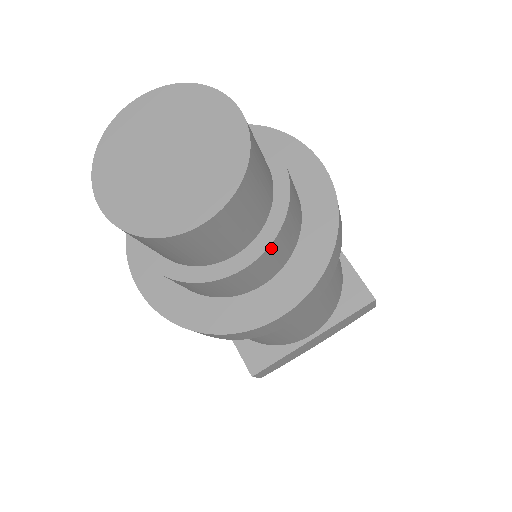
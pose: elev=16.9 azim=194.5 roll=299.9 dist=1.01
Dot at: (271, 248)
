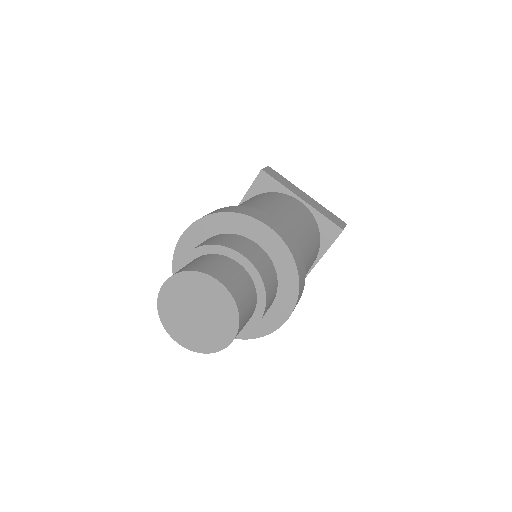
Dot at: (266, 308)
